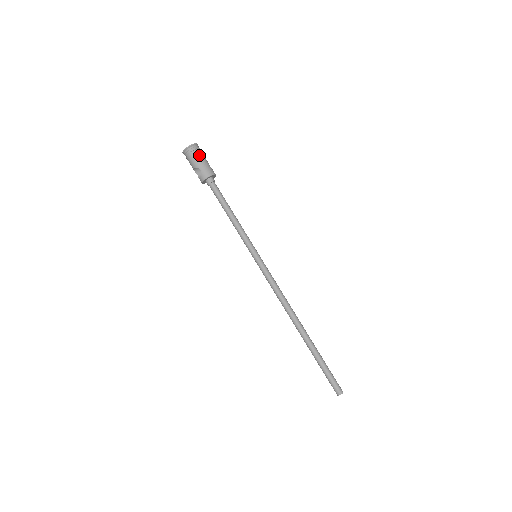
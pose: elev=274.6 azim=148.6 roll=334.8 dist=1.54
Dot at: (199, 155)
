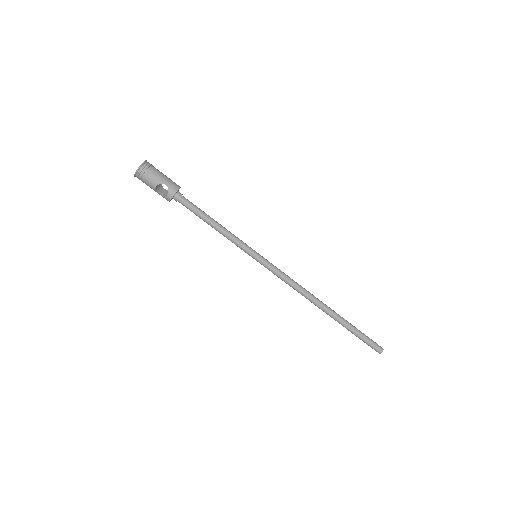
Dot at: (157, 170)
